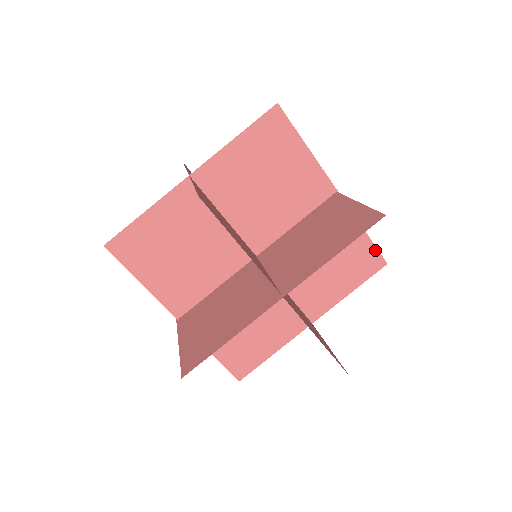
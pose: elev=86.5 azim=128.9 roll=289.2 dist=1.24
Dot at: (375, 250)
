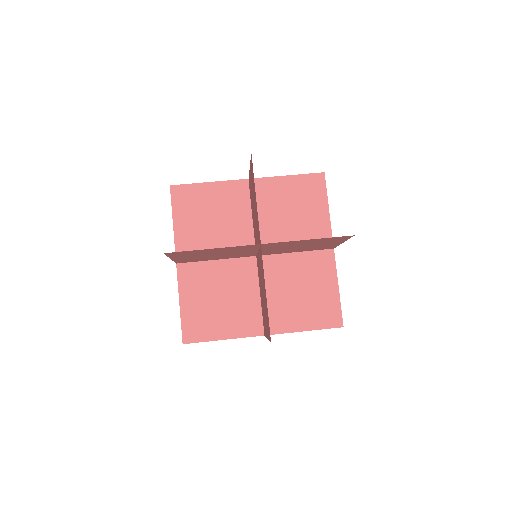
Dot at: (308, 176)
